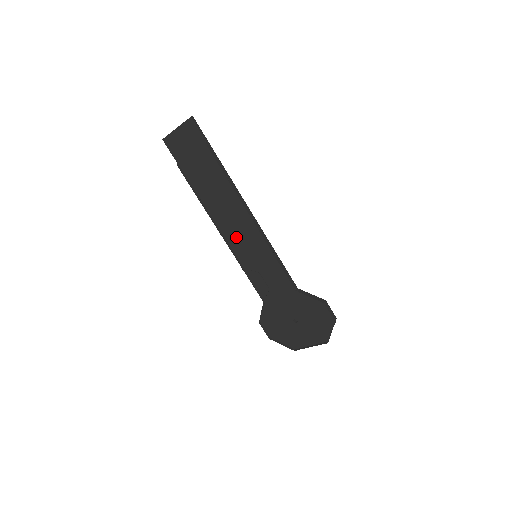
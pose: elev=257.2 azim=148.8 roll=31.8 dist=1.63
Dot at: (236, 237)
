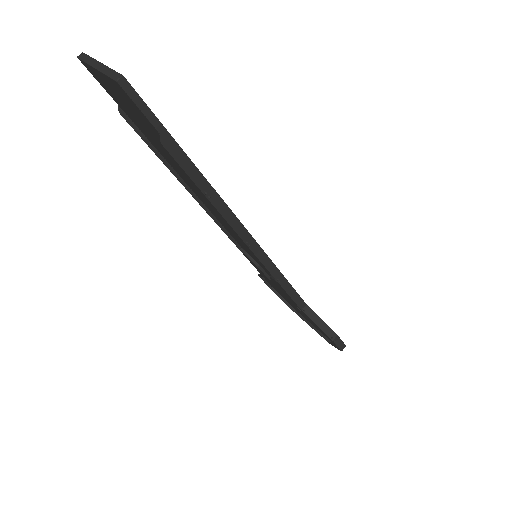
Dot at: (228, 228)
